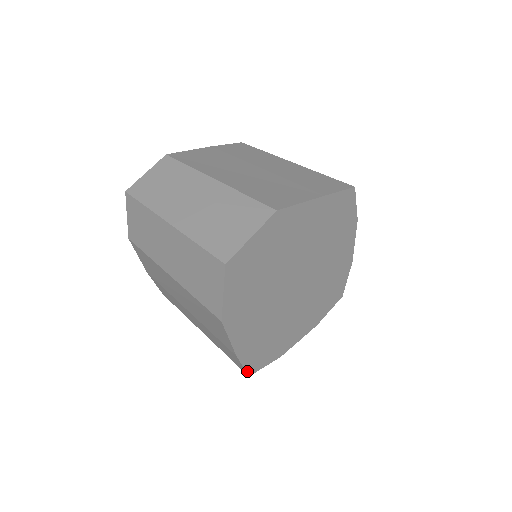
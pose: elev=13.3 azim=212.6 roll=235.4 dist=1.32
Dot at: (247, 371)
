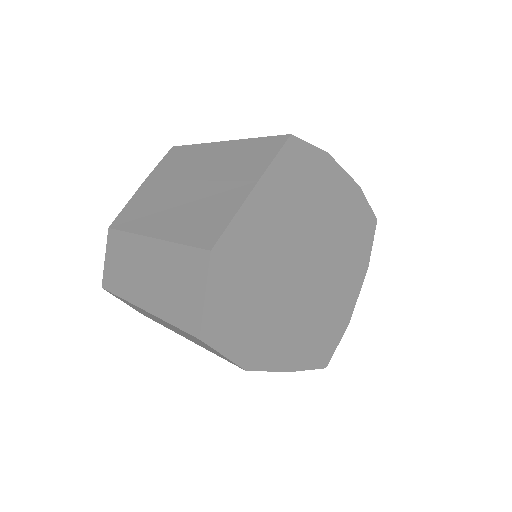
Dot at: (319, 367)
